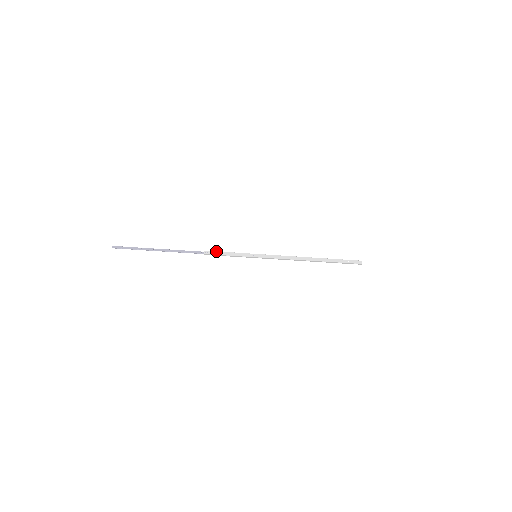
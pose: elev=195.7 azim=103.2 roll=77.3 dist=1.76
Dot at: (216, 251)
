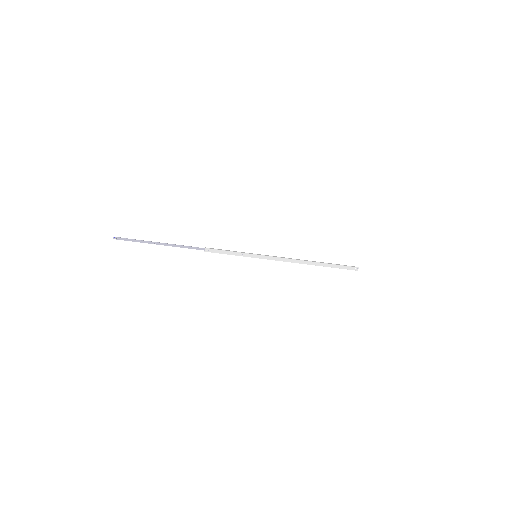
Dot at: (217, 249)
